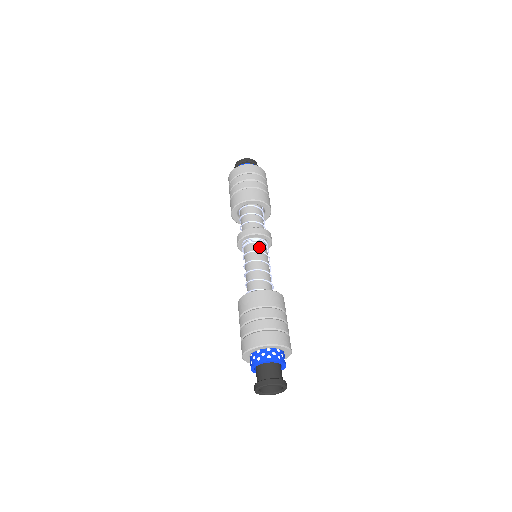
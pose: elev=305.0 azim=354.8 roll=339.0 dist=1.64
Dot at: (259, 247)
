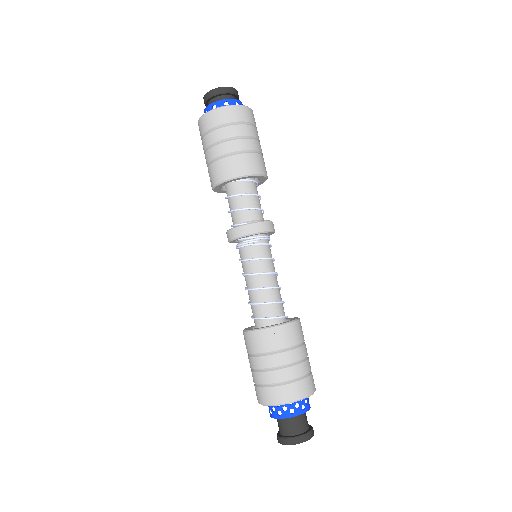
Dot at: (260, 250)
